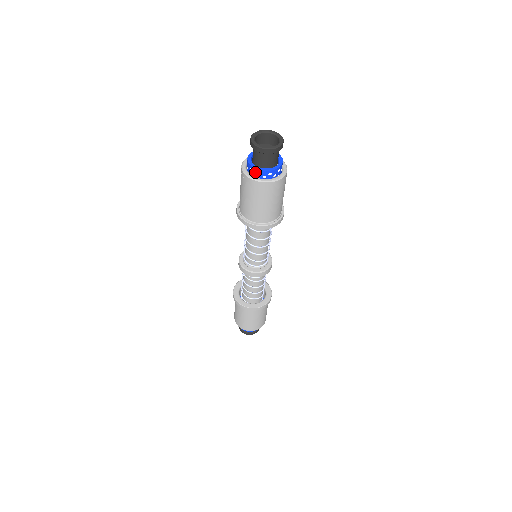
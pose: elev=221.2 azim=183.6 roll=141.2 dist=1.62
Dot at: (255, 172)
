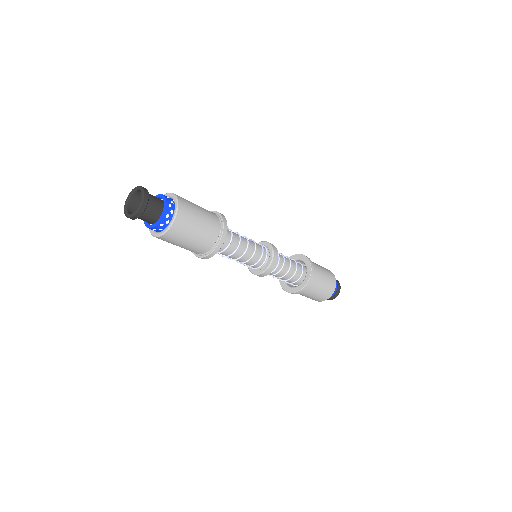
Dot at: occluded
